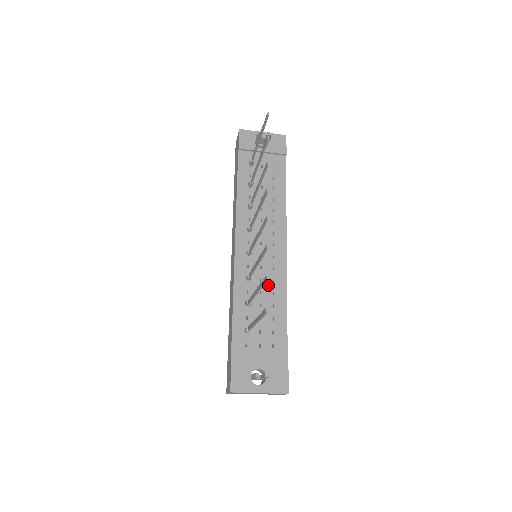
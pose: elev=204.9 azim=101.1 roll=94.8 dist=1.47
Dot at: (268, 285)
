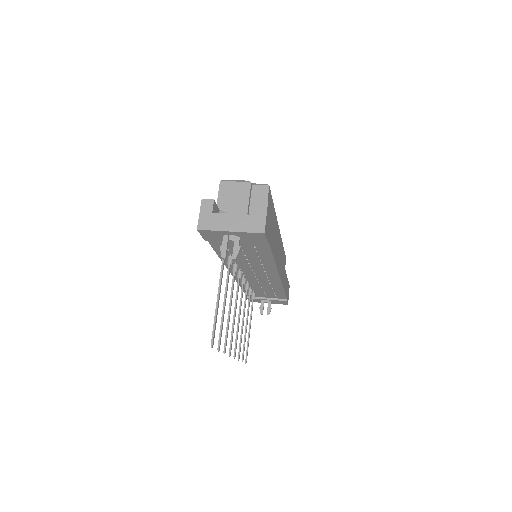
Dot at: (266, 284)
